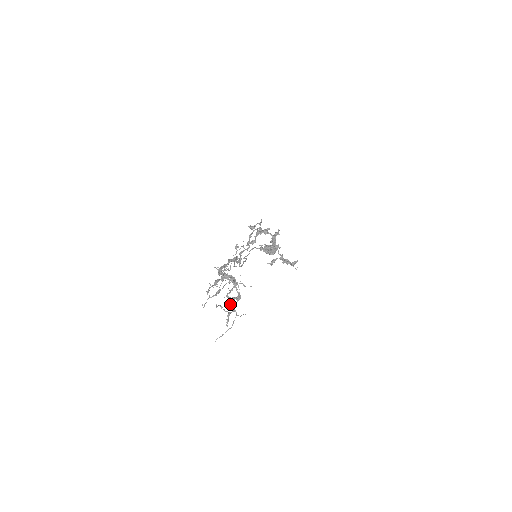
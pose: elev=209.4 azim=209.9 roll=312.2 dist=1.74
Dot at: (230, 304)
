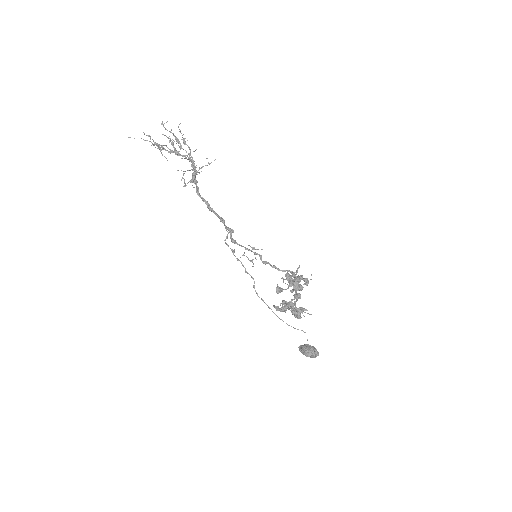
Dot at: (164, 135)
